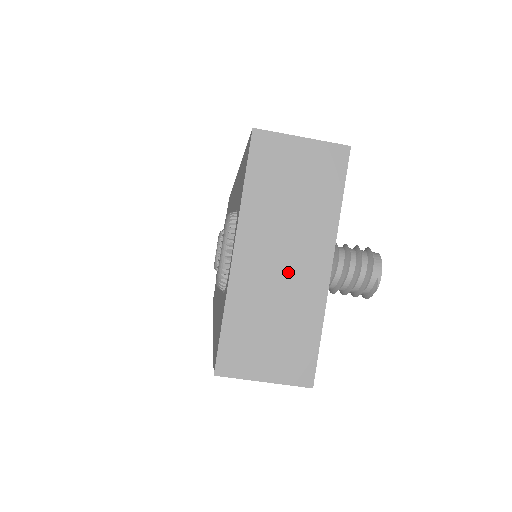
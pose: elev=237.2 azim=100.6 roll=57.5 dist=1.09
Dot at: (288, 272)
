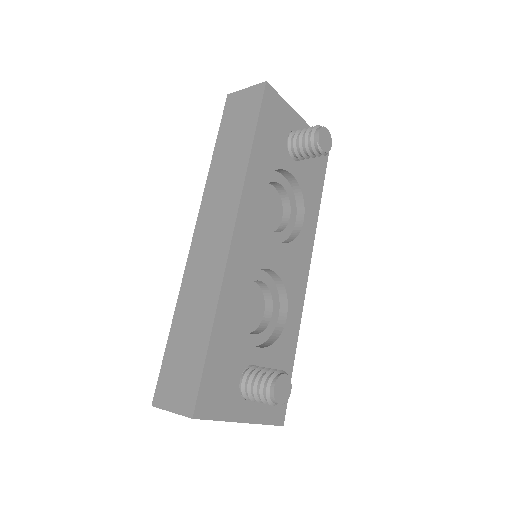
Dot at: occluded
